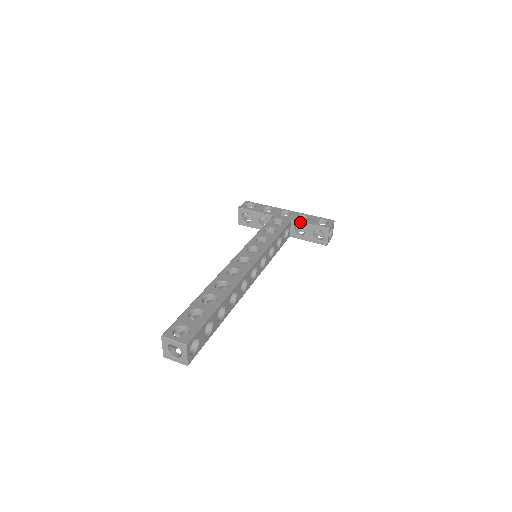
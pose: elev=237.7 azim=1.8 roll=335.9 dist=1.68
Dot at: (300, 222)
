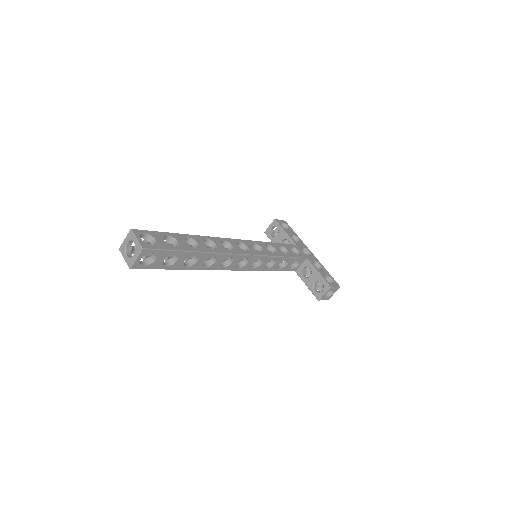
Dot at: (312, 265)
